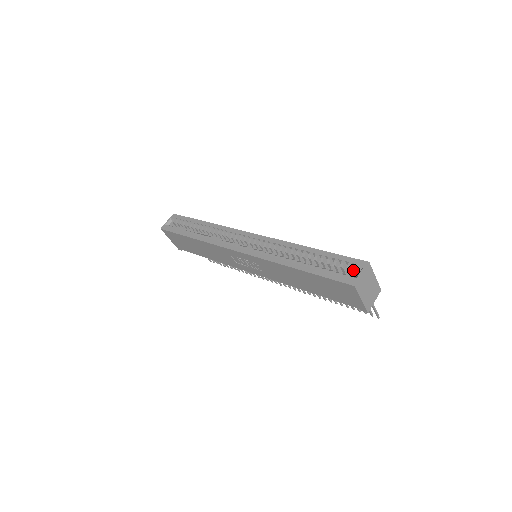
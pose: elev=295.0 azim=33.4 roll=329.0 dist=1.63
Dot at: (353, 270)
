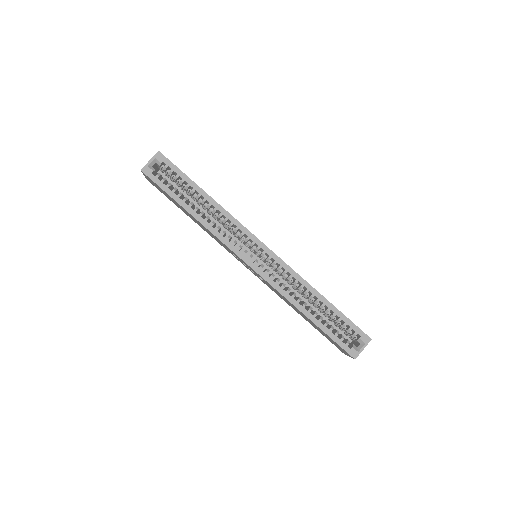
Dot at: (355, 337)
